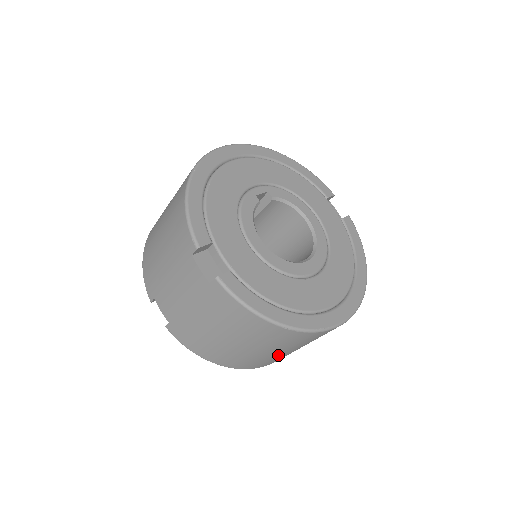
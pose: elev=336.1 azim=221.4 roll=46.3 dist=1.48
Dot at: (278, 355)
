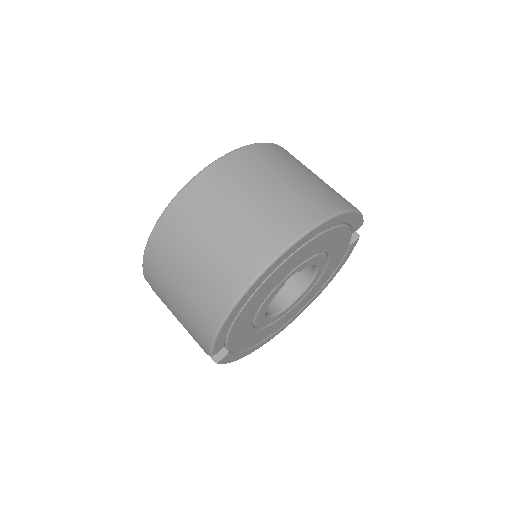
Dot at: occluded
